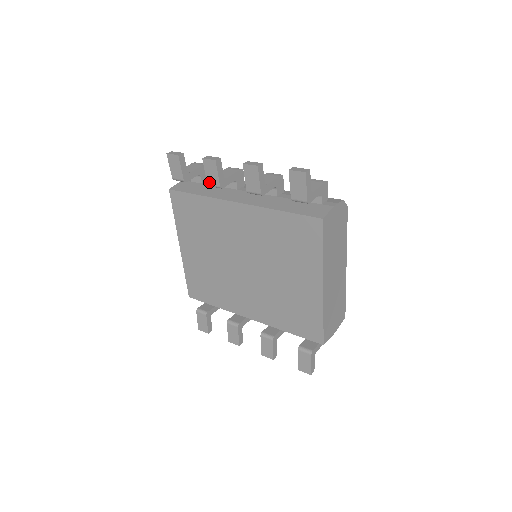
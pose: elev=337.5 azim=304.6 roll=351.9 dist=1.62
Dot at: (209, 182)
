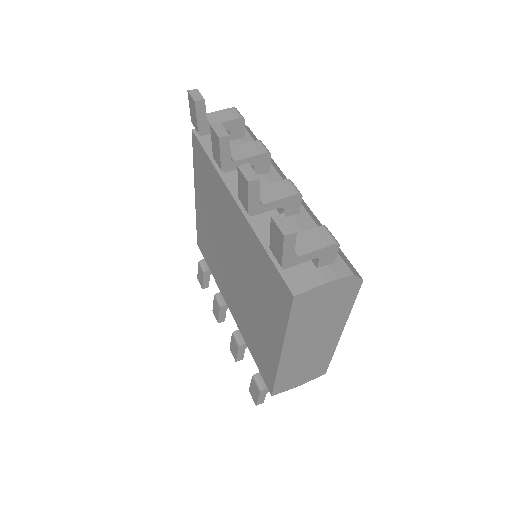
Dot at: (214, 156)
